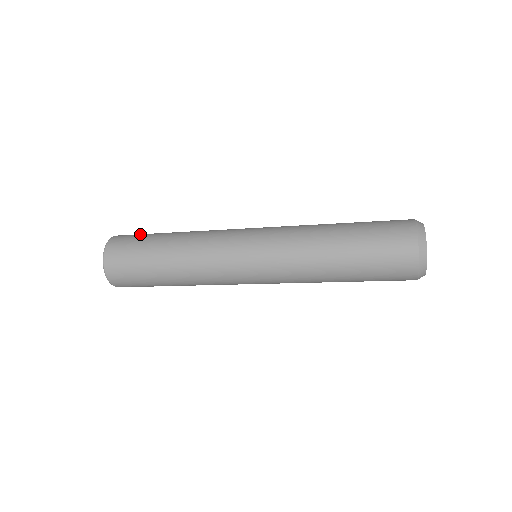
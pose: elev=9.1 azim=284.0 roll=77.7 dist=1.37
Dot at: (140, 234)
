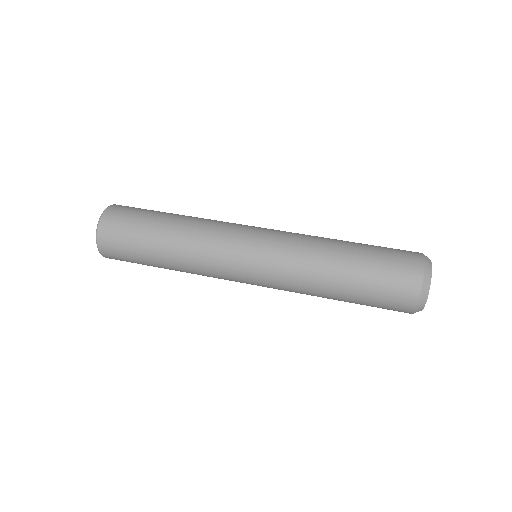
Dot at: (128, 225)
